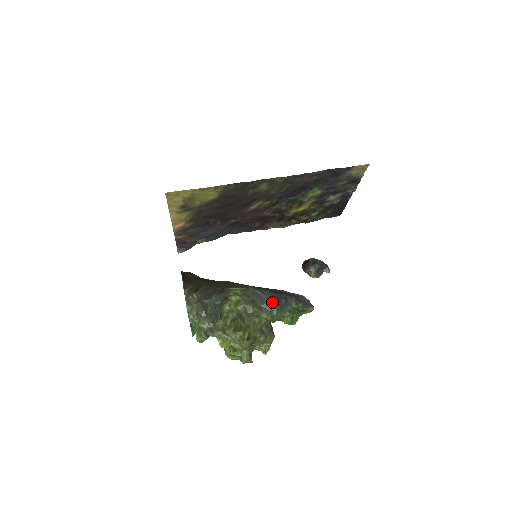
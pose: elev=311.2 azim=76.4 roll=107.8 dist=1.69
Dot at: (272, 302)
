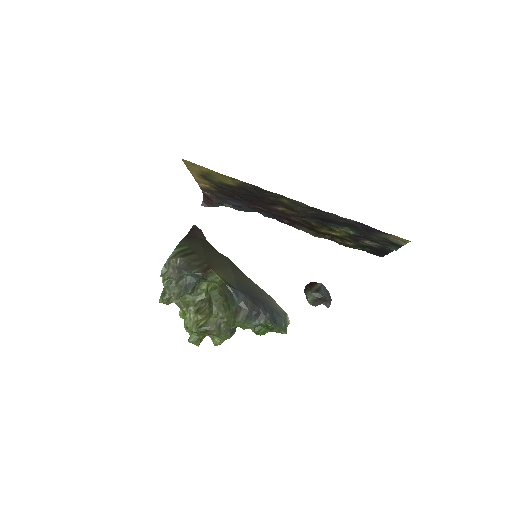
Dot at: (241, 309)
